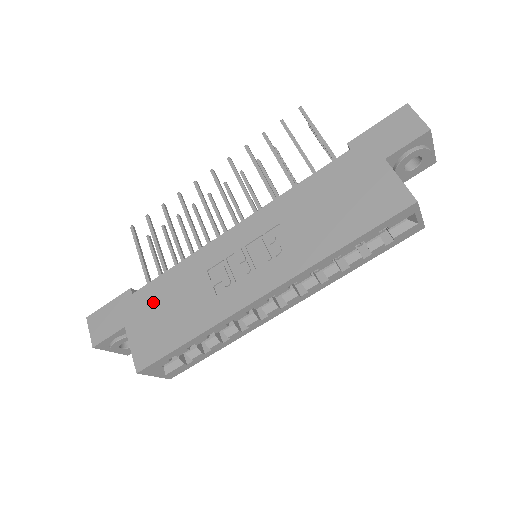
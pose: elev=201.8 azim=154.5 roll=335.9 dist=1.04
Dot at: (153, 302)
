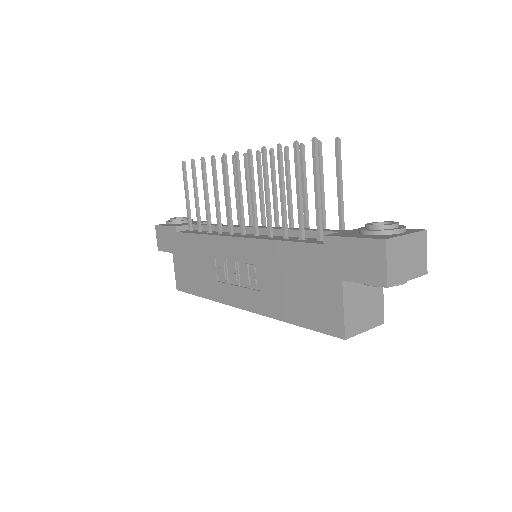
Dot at: (186, 250)
